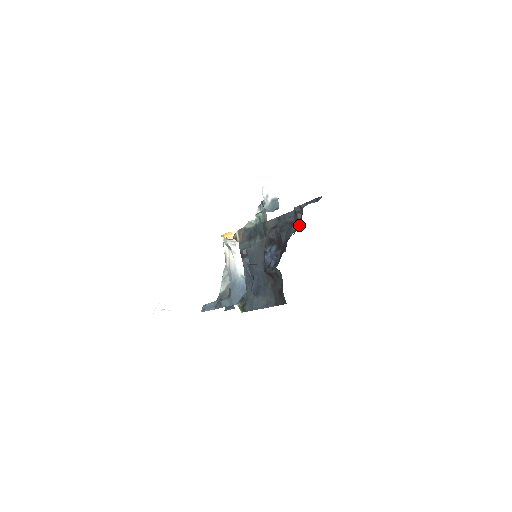
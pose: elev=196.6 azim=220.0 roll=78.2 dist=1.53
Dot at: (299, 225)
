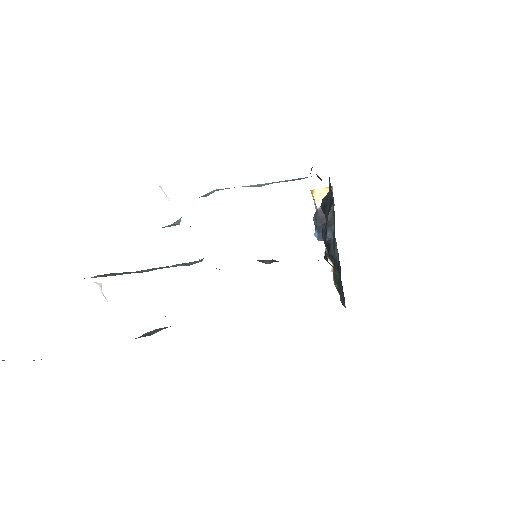
Dot at: occluded
